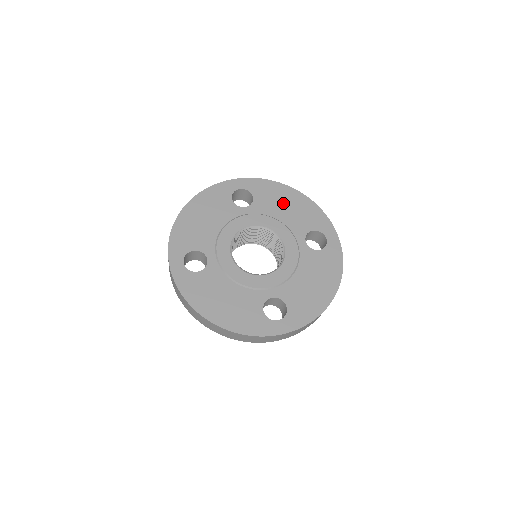
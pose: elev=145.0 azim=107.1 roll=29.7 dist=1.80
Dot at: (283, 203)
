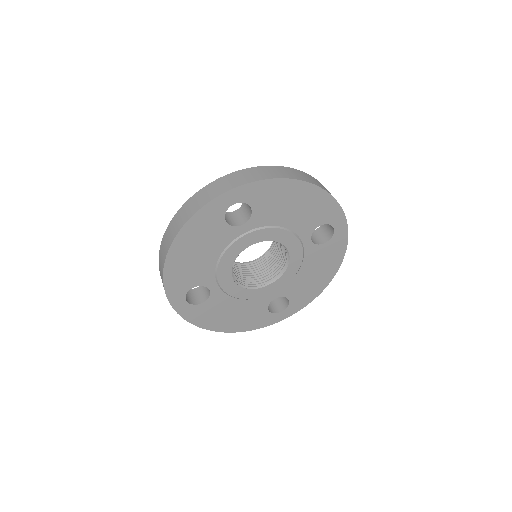
Dot at: (288, 205)
